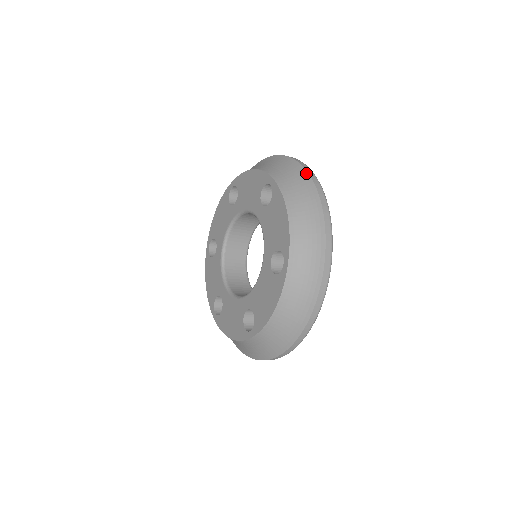
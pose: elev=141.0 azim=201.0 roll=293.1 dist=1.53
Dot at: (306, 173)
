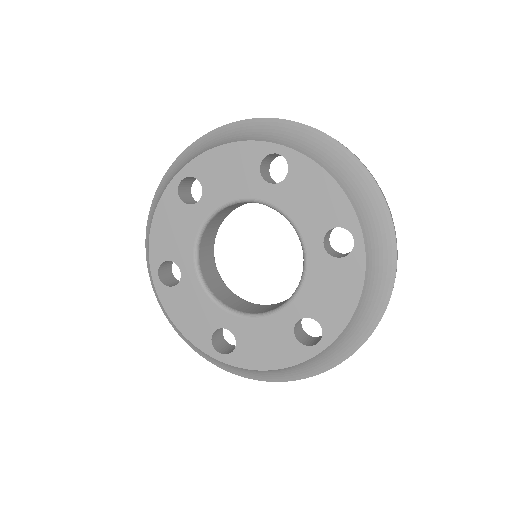
Dot at: (395, 247)
